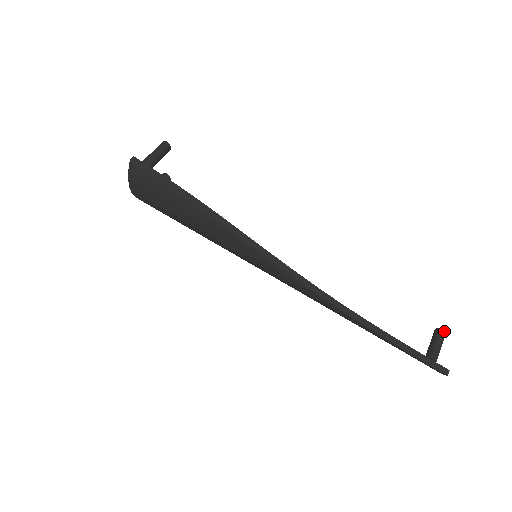
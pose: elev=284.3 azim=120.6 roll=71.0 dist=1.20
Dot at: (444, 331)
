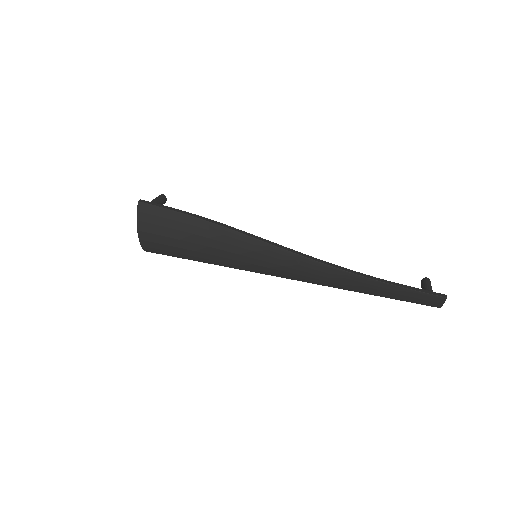
Dot at: (428, 278)
